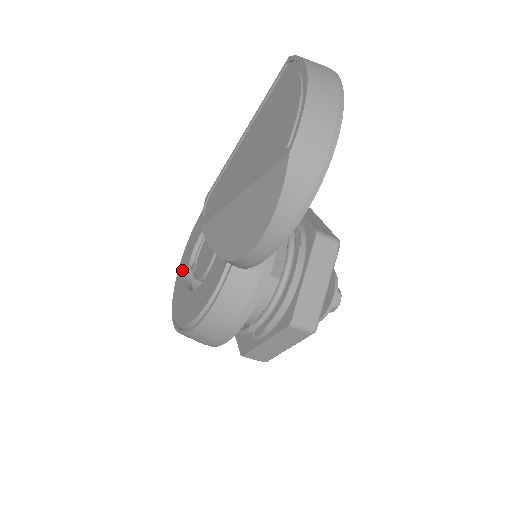
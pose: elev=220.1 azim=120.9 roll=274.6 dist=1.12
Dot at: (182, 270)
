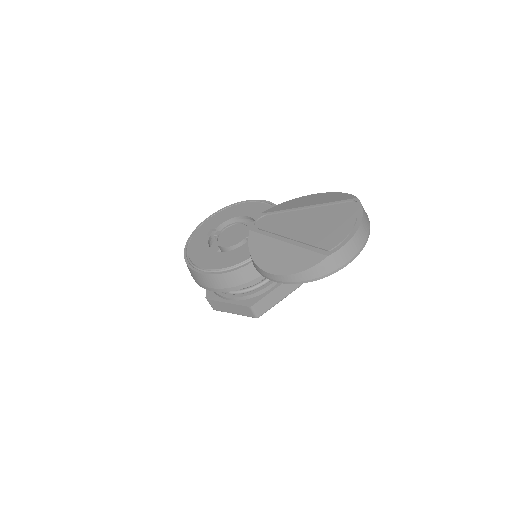
Dot at: (207, 227)
